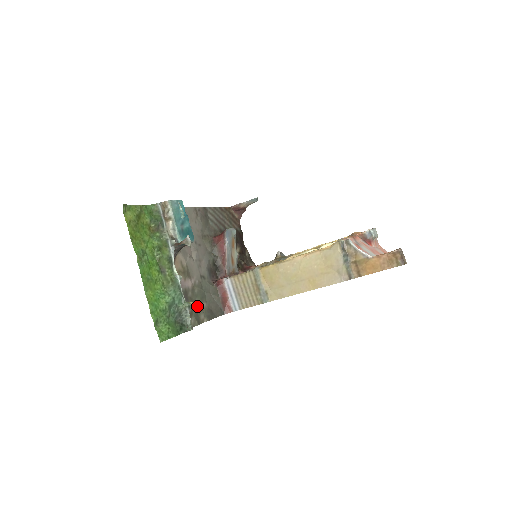
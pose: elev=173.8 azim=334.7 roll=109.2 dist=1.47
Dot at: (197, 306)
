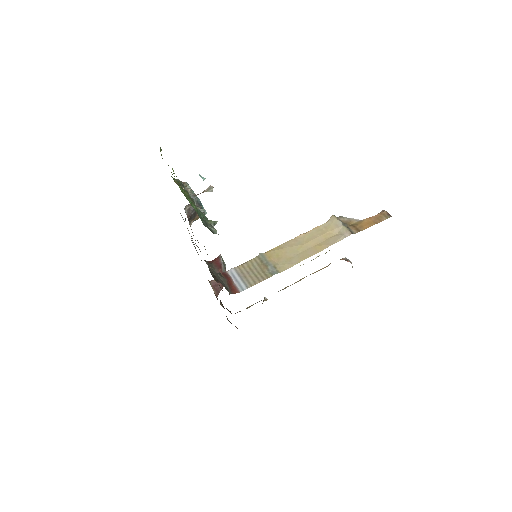
Dot at: occluded
